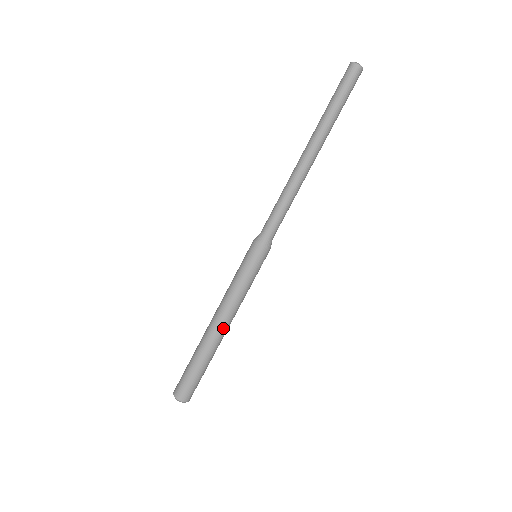
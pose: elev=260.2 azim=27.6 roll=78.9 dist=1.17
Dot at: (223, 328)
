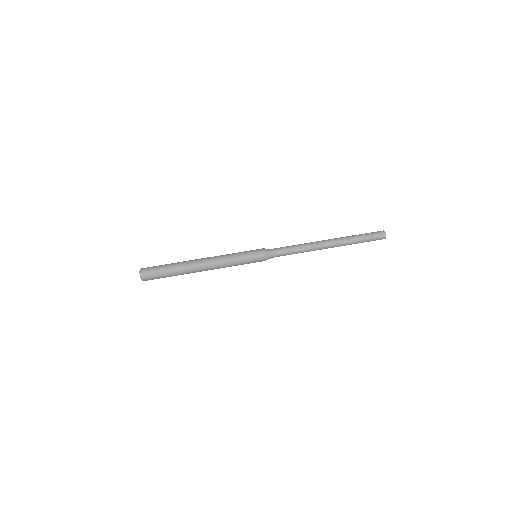
Dot at: (204, 266)
